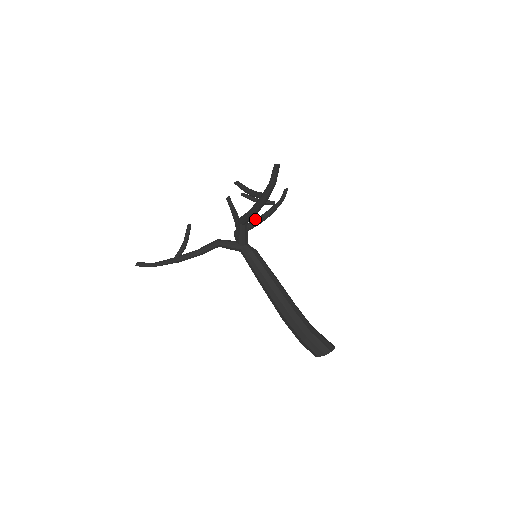
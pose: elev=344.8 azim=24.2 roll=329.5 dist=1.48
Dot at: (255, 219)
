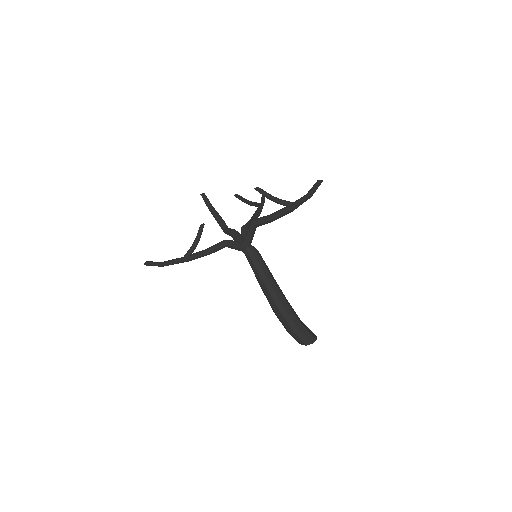
Dot at: (250, 220)
